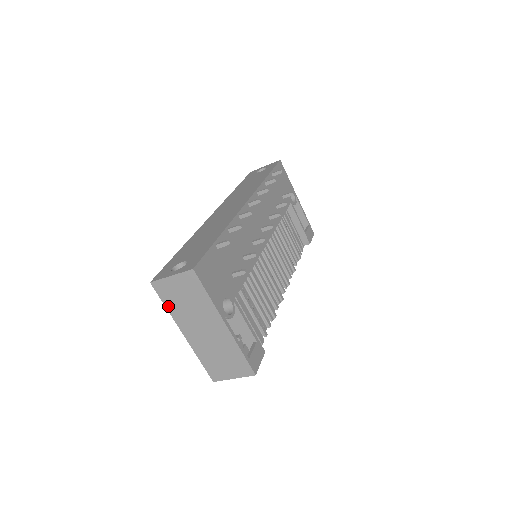
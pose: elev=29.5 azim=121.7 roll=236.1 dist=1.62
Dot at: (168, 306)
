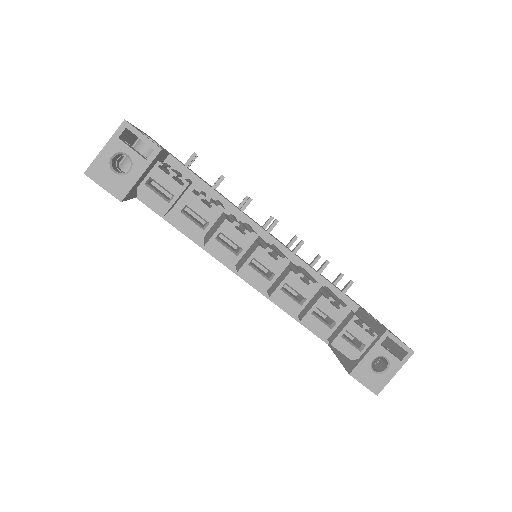
Dot at: occluded
